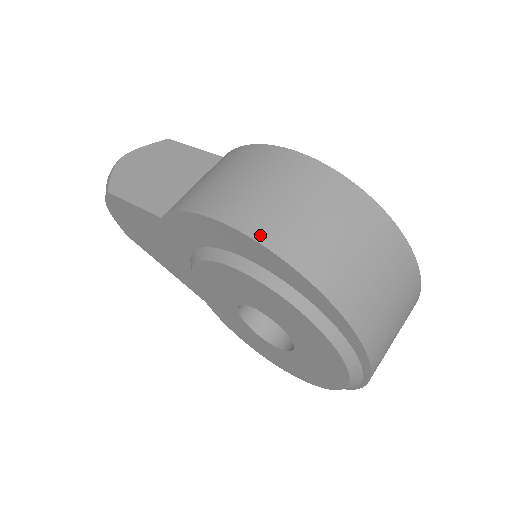
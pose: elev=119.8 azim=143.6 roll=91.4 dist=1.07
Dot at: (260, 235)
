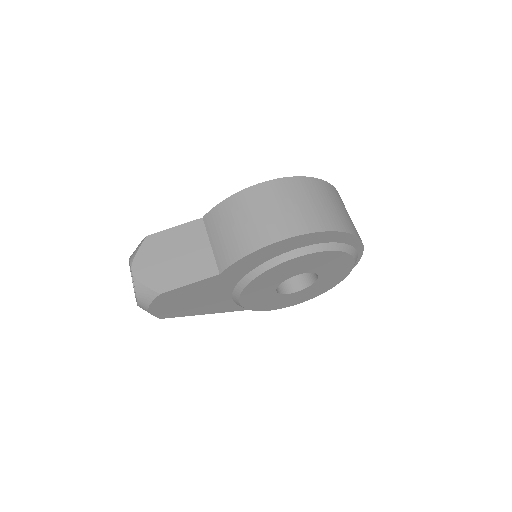
Dot at: (305, 230)
